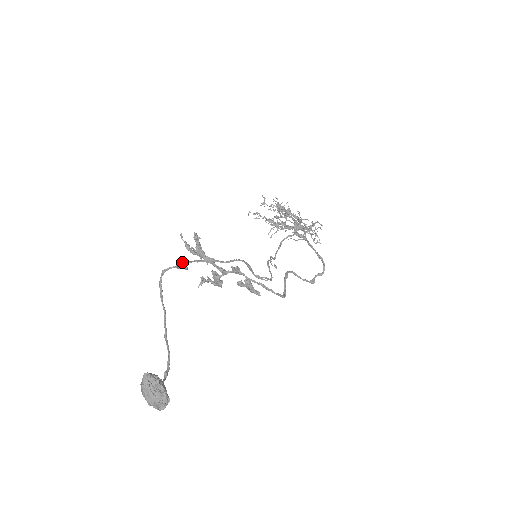
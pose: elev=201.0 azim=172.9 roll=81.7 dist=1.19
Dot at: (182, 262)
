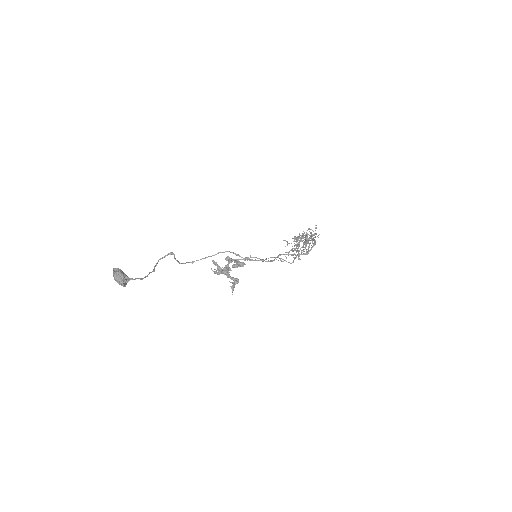
Dot at: occluded
